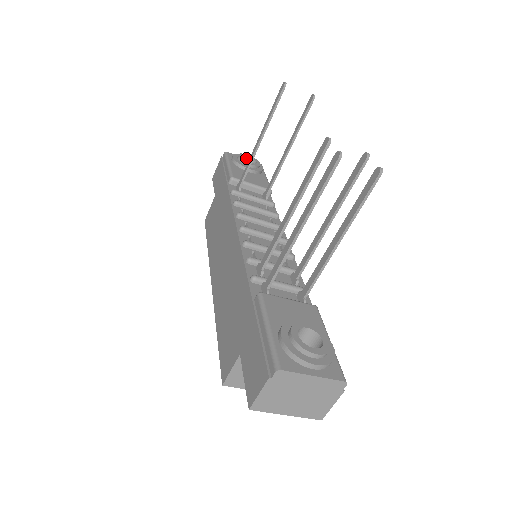
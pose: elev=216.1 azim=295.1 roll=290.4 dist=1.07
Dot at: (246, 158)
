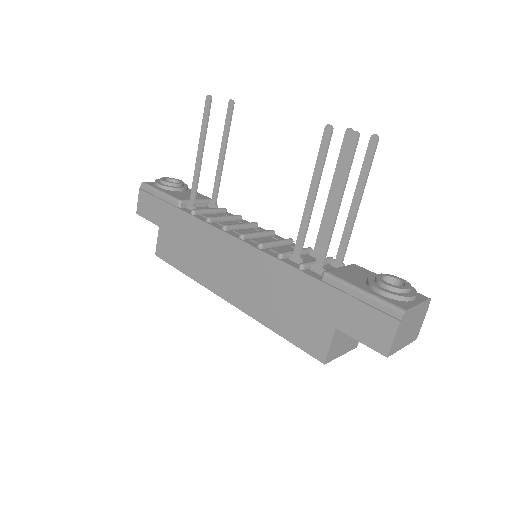
Dot at: occluded
